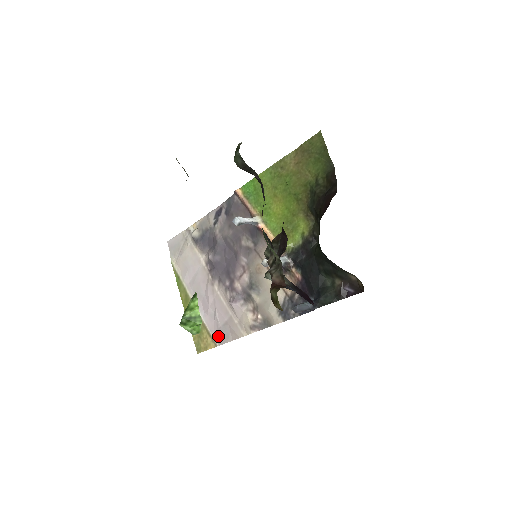
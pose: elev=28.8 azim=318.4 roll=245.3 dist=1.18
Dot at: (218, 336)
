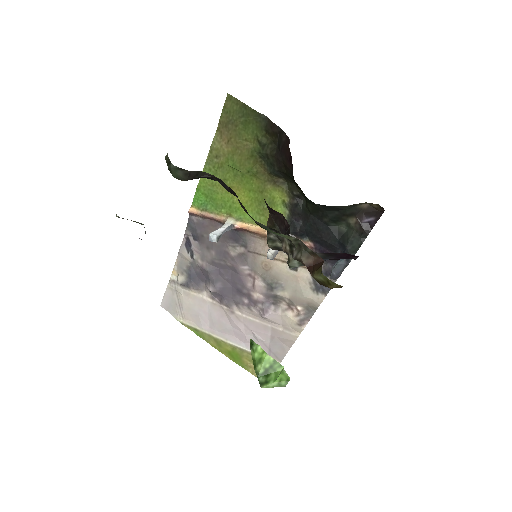
Dot at: (273, 354)
